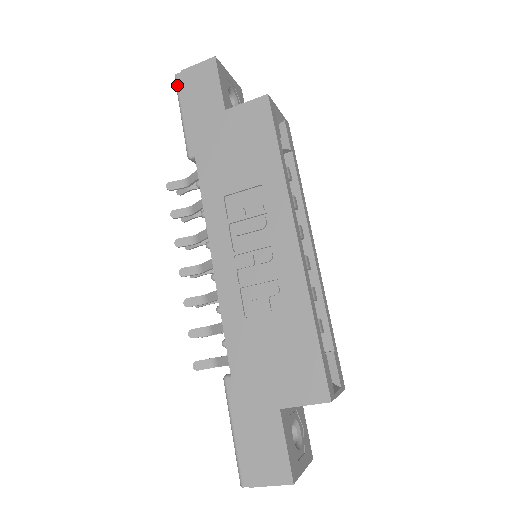
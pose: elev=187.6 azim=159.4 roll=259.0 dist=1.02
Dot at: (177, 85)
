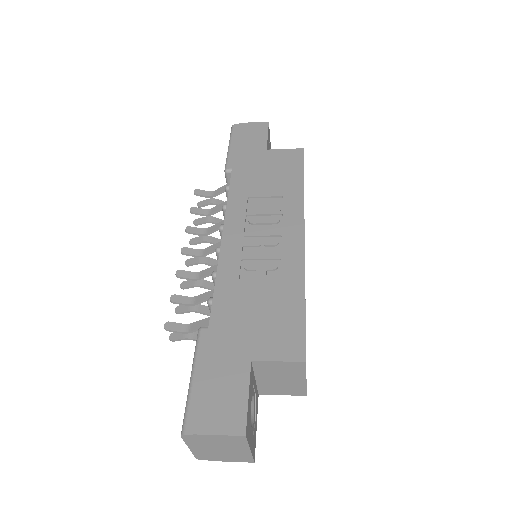
Dot at: (232, 130)
